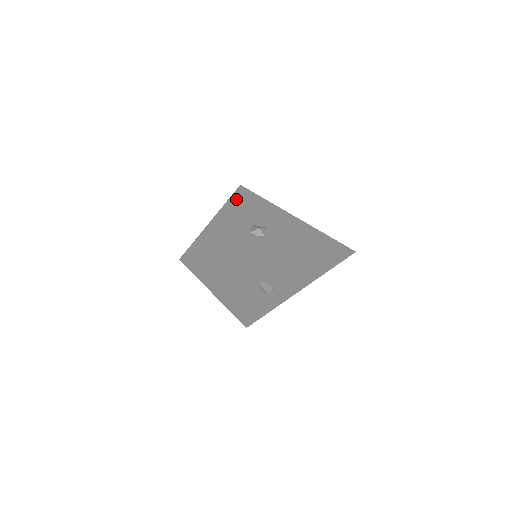
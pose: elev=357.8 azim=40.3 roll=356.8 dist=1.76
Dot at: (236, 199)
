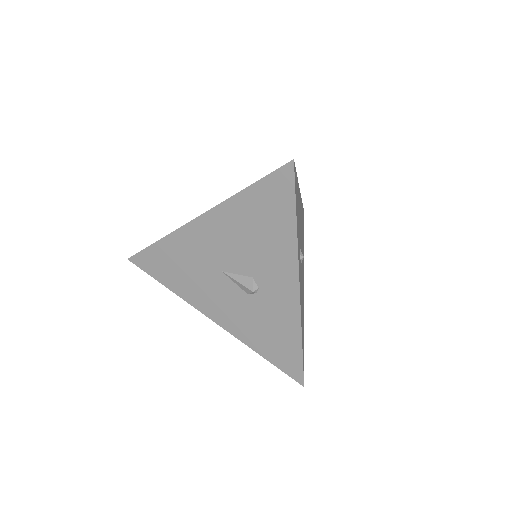
Dot at: occluded
